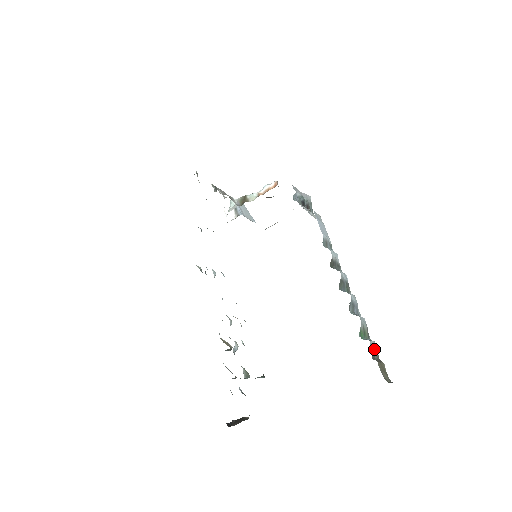
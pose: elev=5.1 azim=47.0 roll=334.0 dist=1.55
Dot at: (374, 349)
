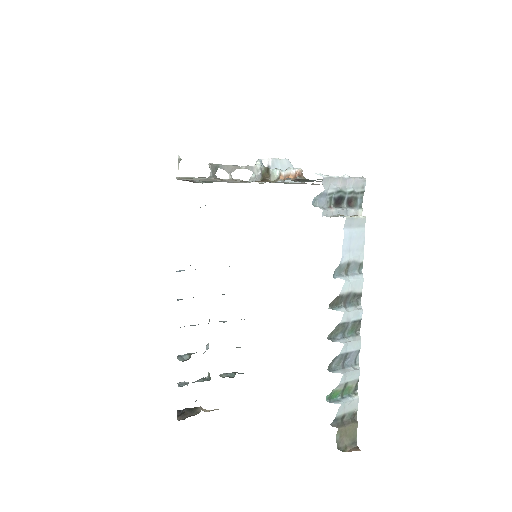
Dot at: (347, 410)
